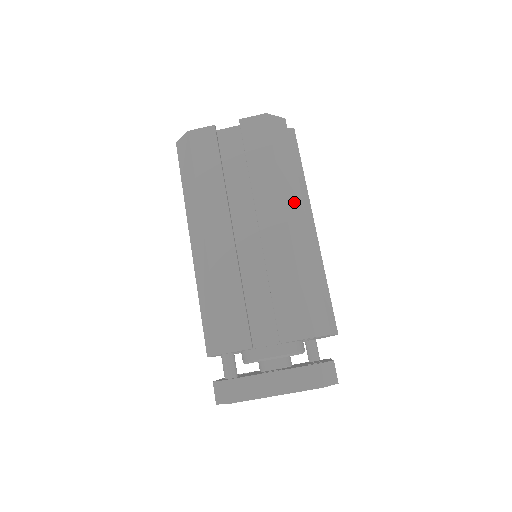
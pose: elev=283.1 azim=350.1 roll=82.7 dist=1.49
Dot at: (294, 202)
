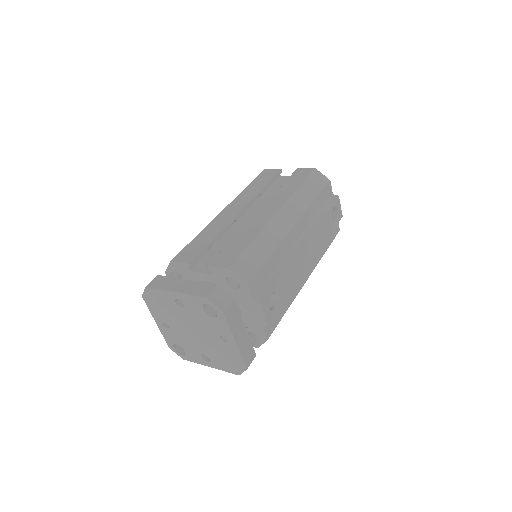
Dot at: (293, 211)
